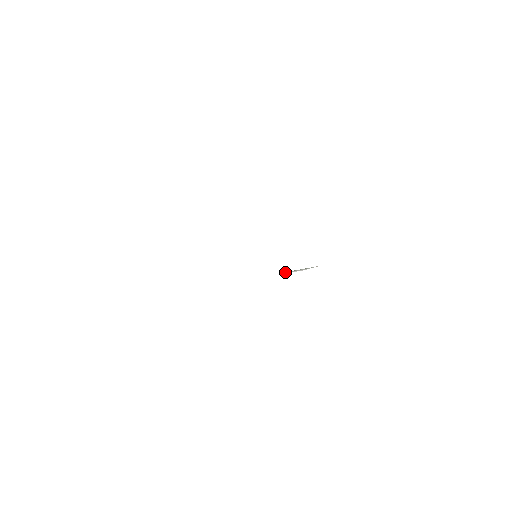
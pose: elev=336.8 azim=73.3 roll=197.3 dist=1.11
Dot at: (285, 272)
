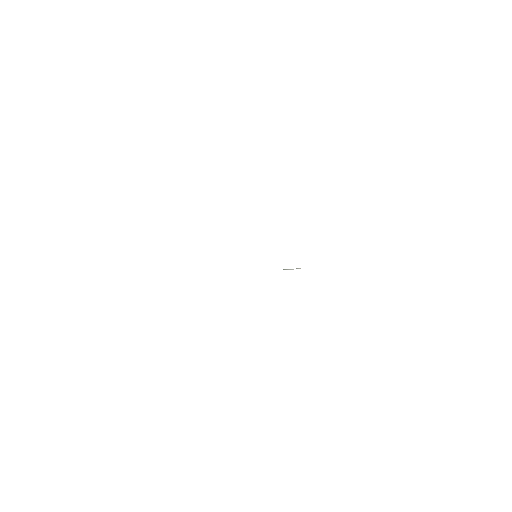
Dot at: occluded
